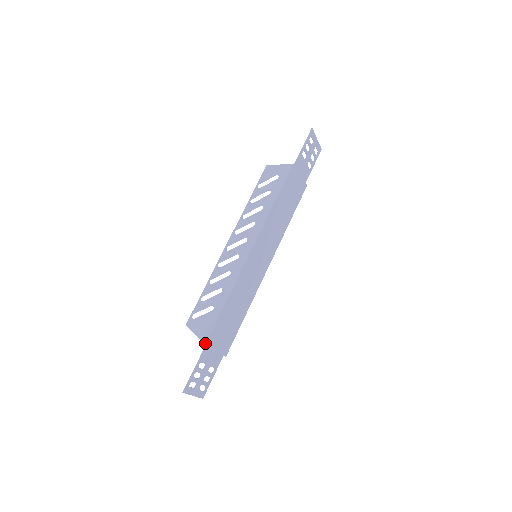
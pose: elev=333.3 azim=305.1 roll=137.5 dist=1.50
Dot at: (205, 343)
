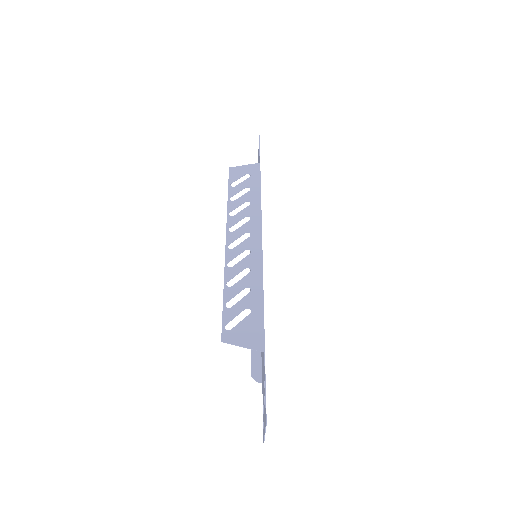
Dot at: (264, 351)
